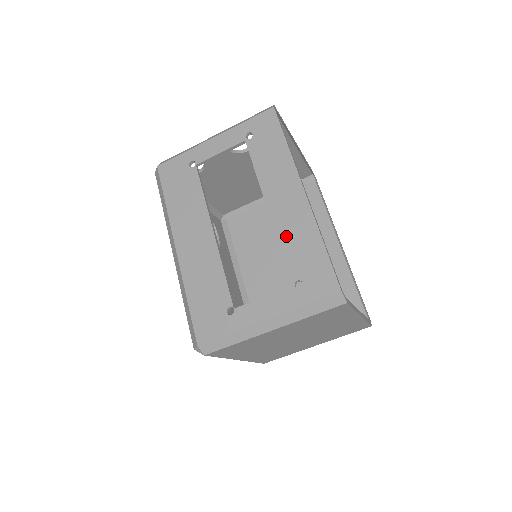
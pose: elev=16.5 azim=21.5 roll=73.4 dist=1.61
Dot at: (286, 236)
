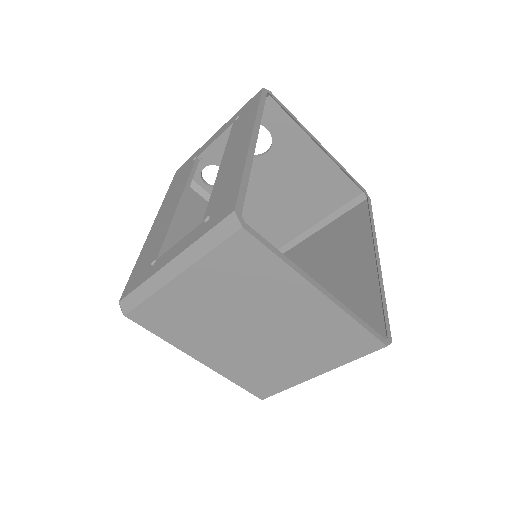
Dot at: (220, 181)
